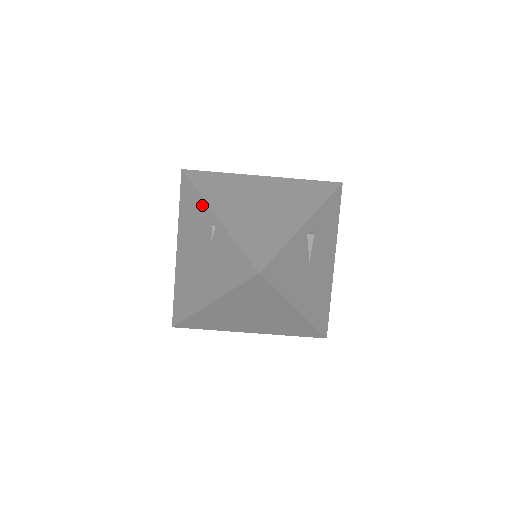
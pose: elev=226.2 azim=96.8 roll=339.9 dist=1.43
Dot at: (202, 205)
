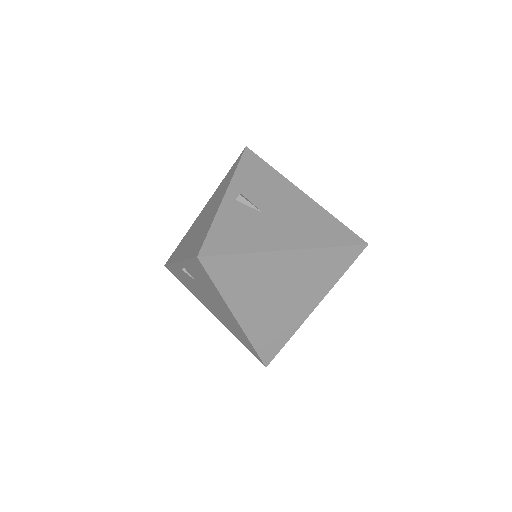
Dot at: (177, 268)
